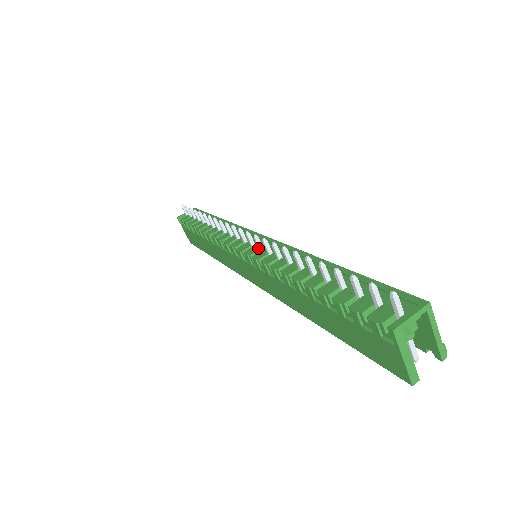
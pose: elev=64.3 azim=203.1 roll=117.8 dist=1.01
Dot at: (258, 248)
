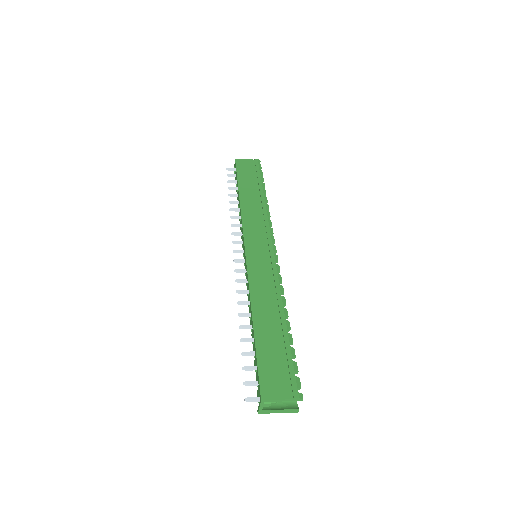
Dot at: (245, 271)
